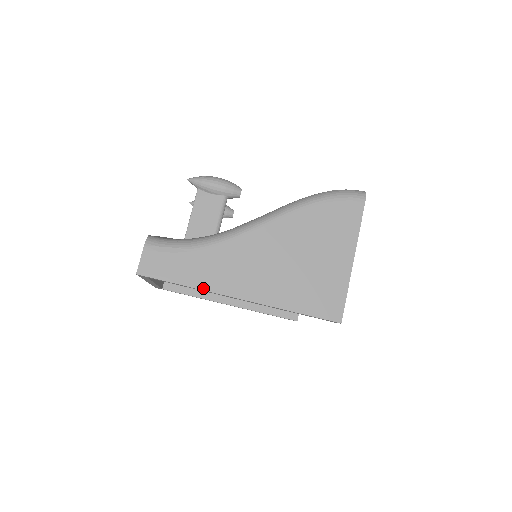
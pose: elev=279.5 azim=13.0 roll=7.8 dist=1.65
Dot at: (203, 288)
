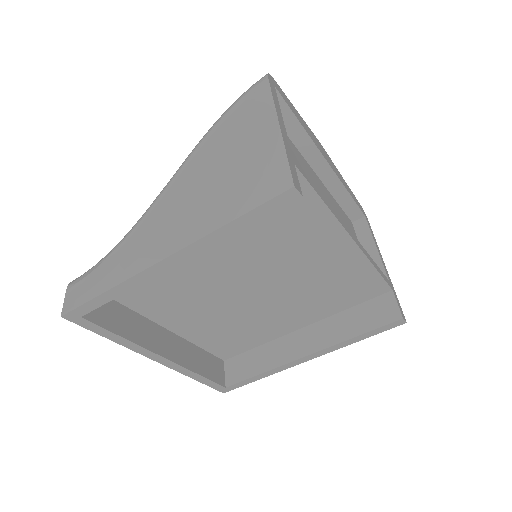
Dot at: (122, 280)
